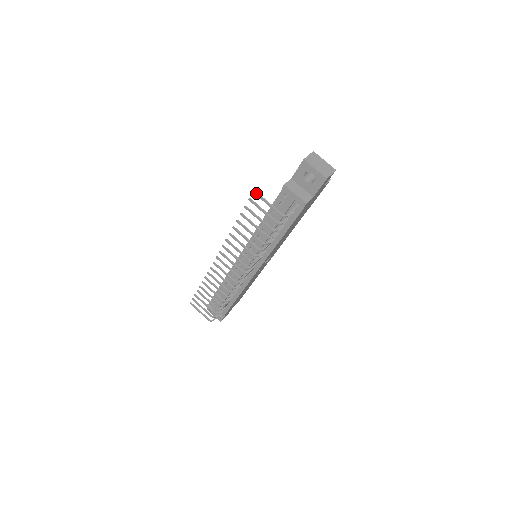
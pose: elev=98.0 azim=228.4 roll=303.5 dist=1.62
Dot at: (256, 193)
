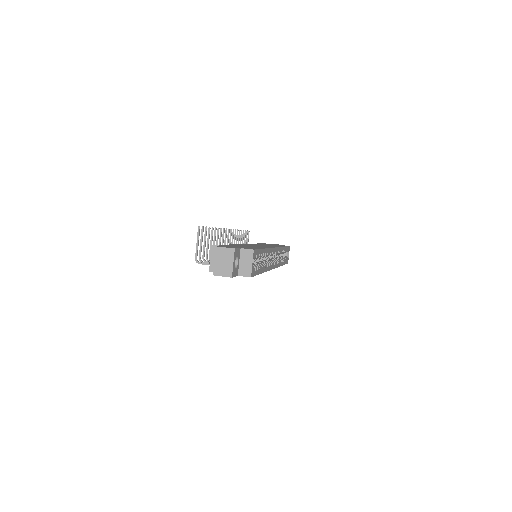
Dot at: (198, 229)
